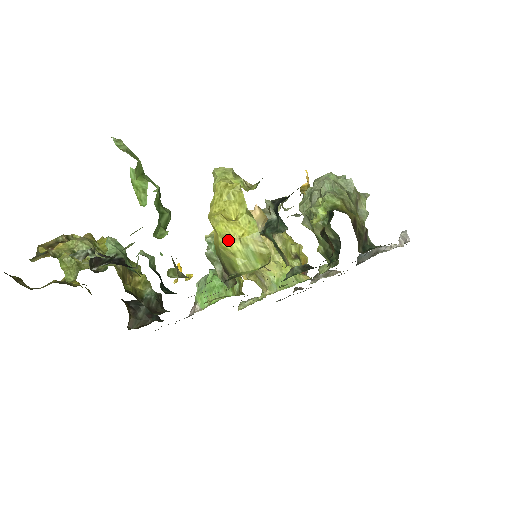
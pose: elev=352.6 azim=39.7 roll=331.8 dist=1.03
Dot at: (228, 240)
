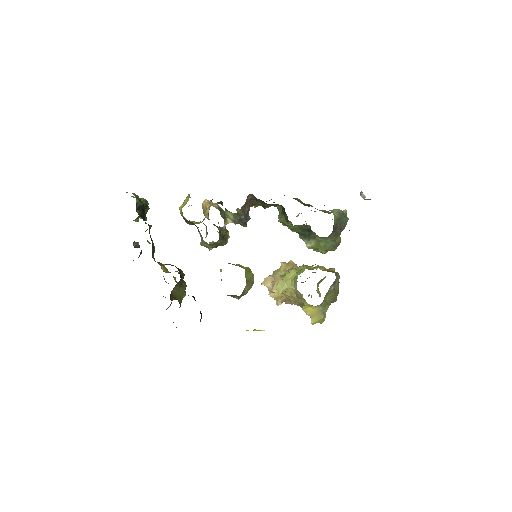
Dot at: (180, 207)
